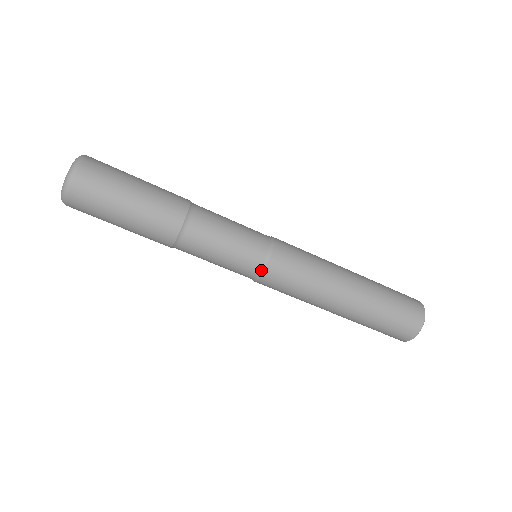
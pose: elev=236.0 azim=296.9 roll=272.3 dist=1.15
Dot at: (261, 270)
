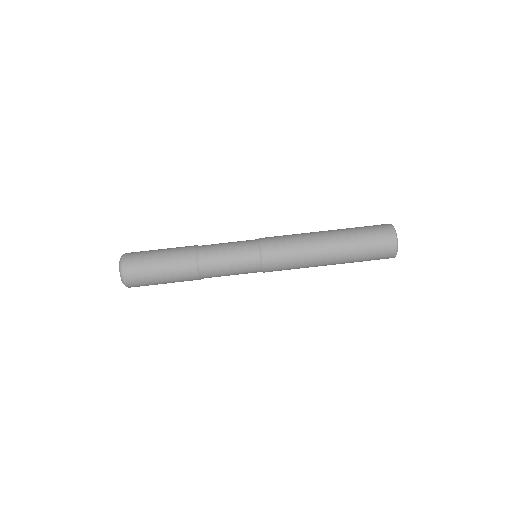
Dot at: (260, 258)
